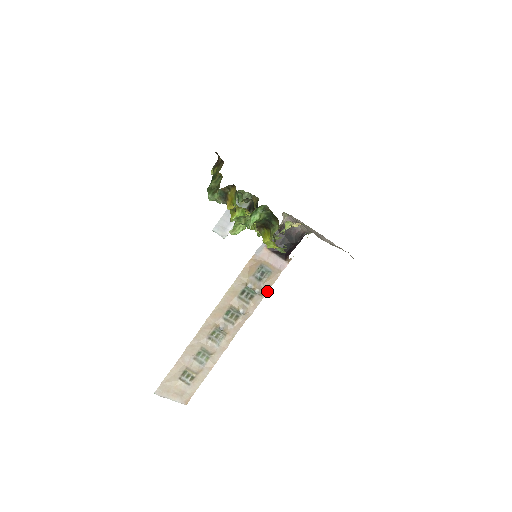
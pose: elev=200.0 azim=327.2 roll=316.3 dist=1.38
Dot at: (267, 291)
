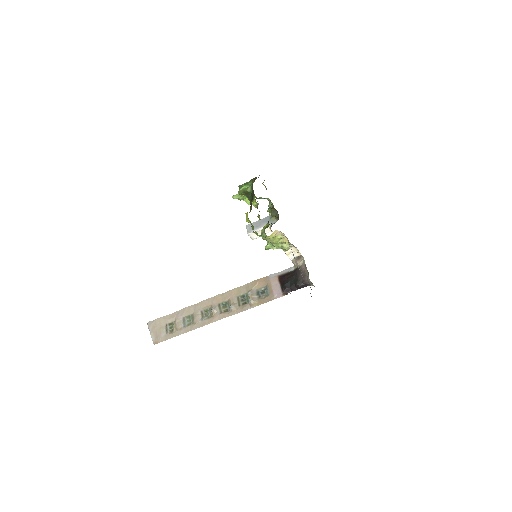
Dot at: (256, 305)
